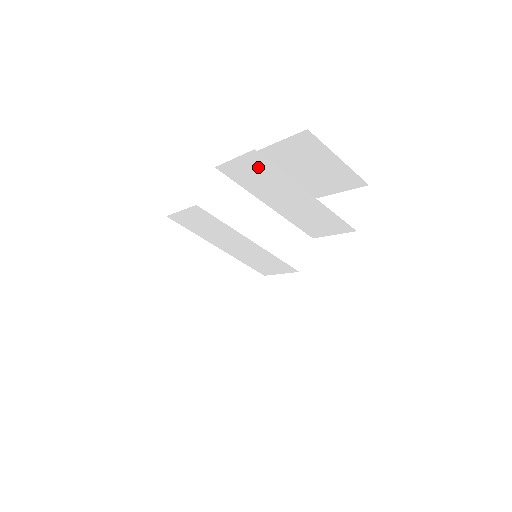
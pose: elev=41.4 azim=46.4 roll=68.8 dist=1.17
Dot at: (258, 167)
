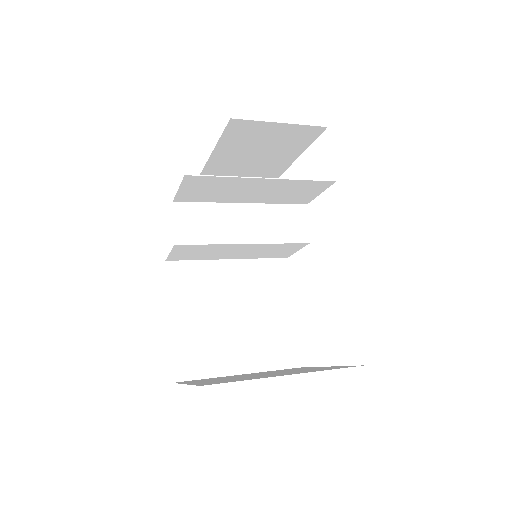
Dot at: (203, 184)
